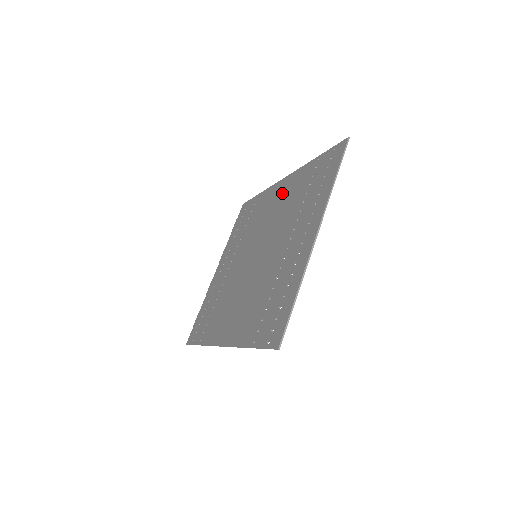
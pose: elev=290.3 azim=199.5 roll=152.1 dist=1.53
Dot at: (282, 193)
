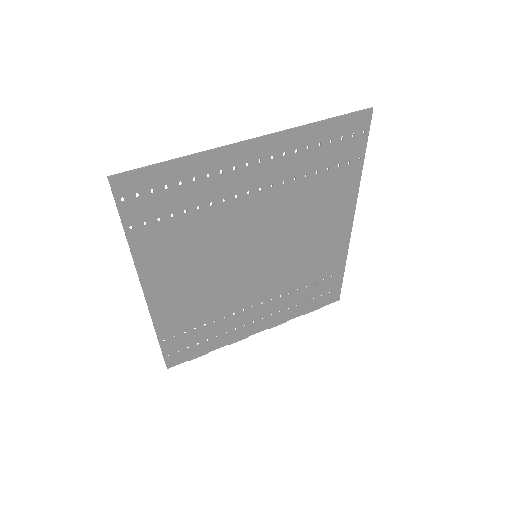
Dot at: (330, 222)
